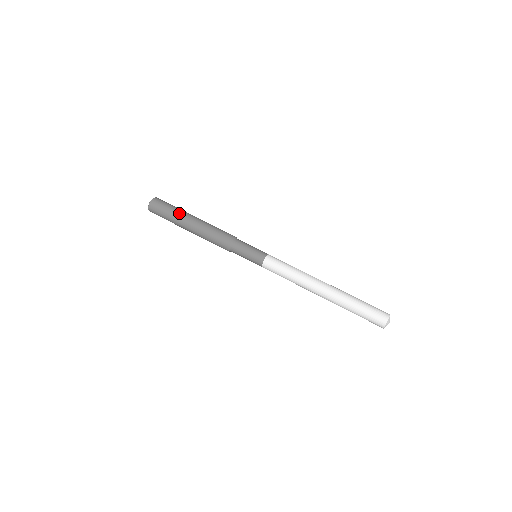
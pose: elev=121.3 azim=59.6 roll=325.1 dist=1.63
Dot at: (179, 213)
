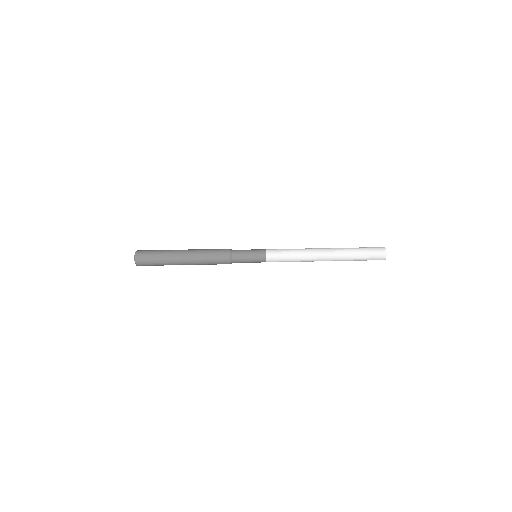
Dot at: (169, 250)
